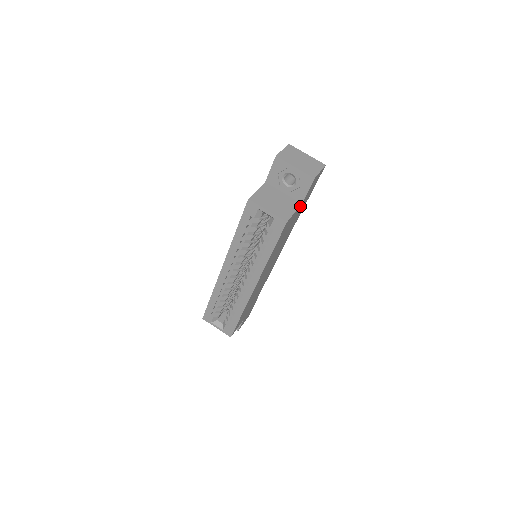
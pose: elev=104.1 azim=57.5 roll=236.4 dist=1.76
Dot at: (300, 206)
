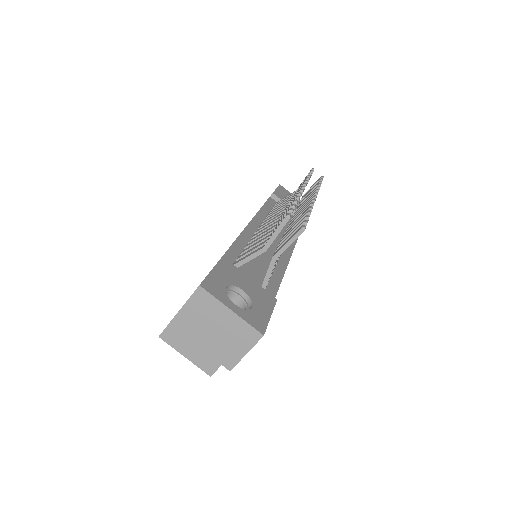
Dot at: occluded
